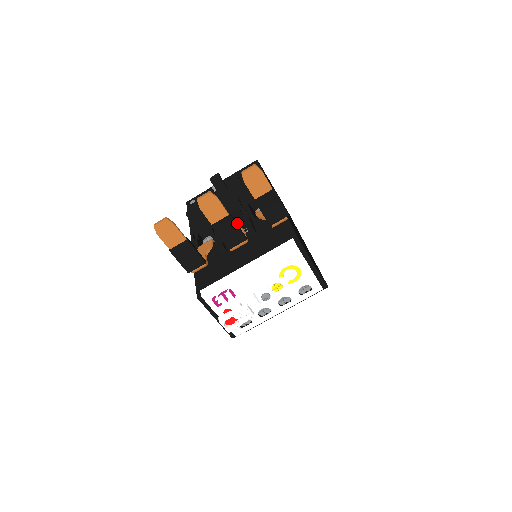
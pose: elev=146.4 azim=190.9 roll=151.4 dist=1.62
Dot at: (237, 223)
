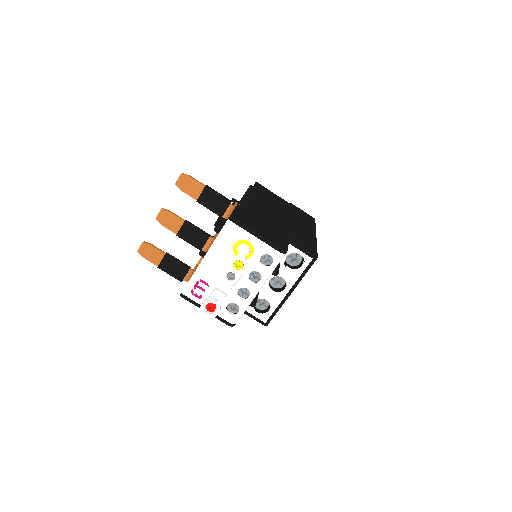
Dot at: occluded
